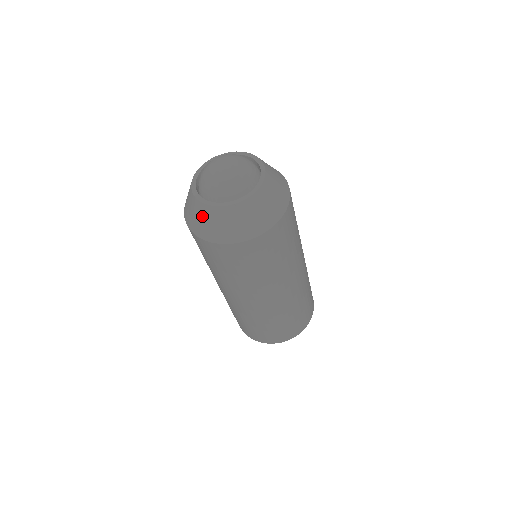
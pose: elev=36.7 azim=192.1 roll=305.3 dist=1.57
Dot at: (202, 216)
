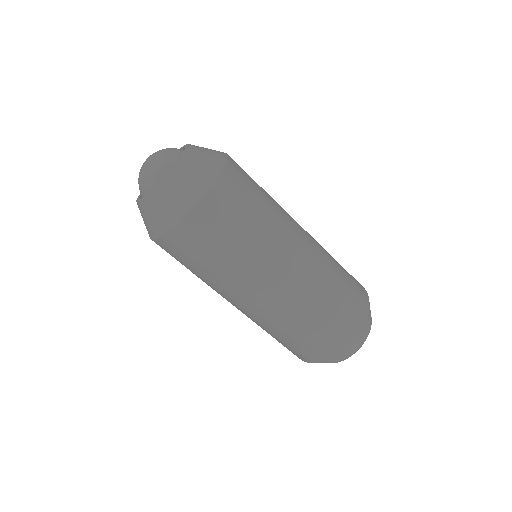
Dot at: (148, 213)
